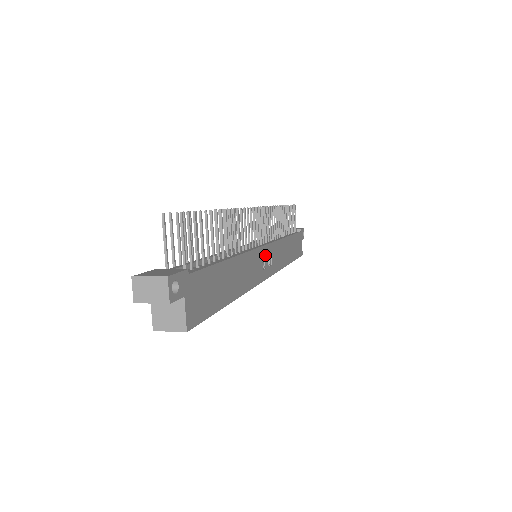
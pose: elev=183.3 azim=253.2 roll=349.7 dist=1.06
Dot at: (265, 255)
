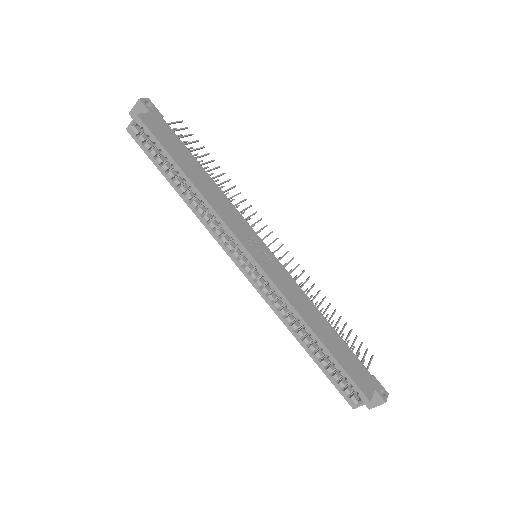
Dot at: (260, 246)
